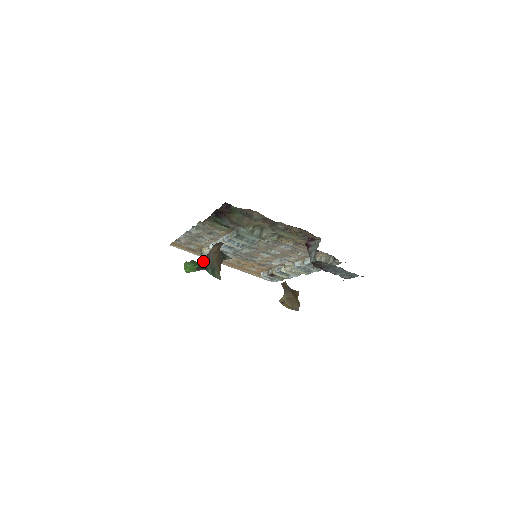
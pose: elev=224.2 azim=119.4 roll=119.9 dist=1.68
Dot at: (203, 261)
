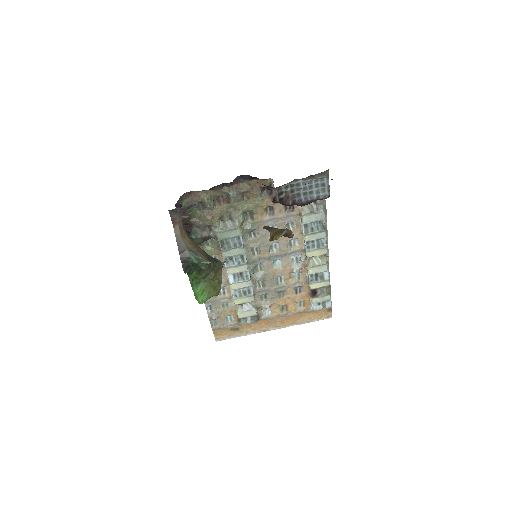
Dot at: (179, 251)
